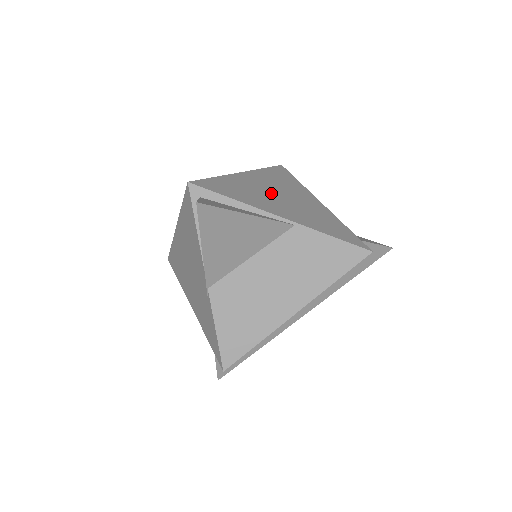
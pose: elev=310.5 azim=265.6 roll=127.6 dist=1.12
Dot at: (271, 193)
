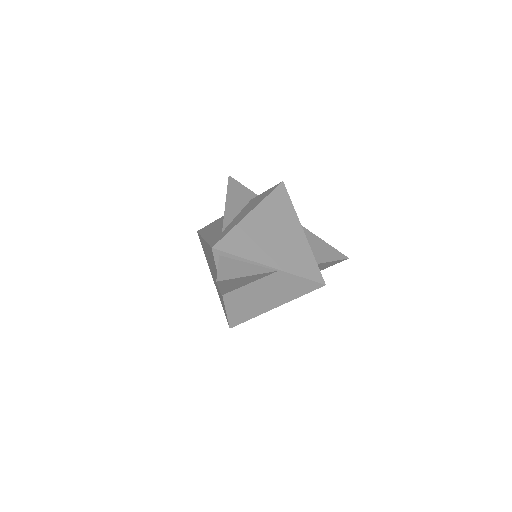
Dot at: (268, 235)
